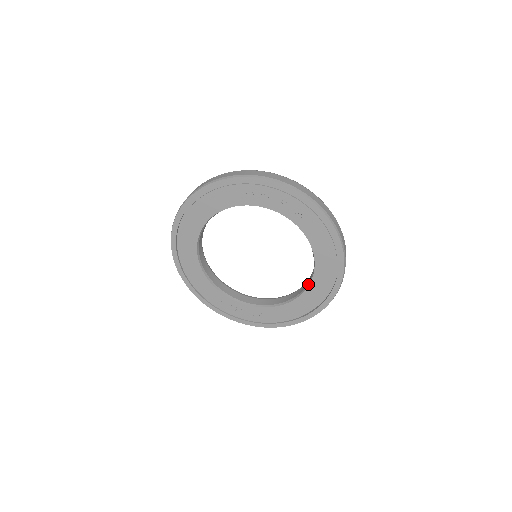
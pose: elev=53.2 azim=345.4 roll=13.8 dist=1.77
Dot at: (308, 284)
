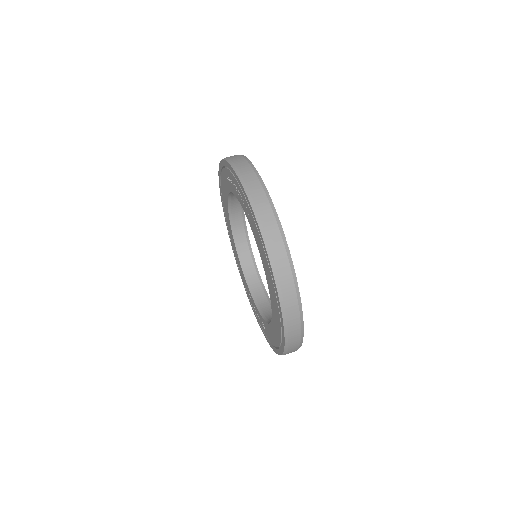
Dot at: occluded
